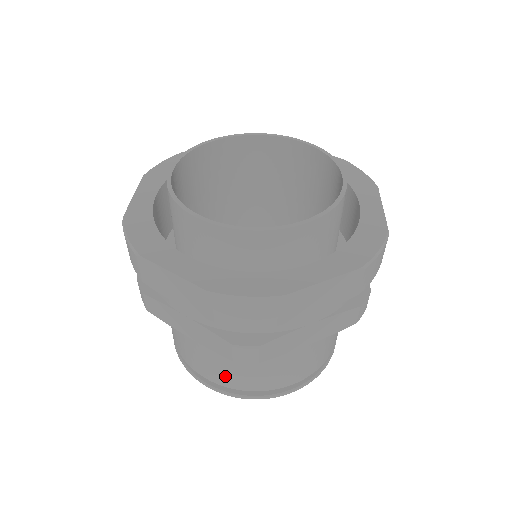
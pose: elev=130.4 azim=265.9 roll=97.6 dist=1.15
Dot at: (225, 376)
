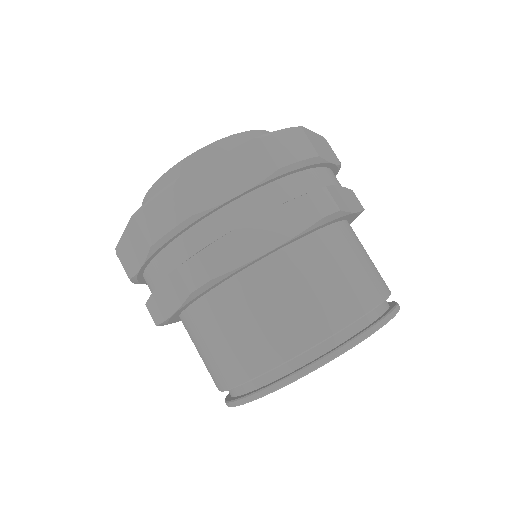
Dot at: (334, 304)
